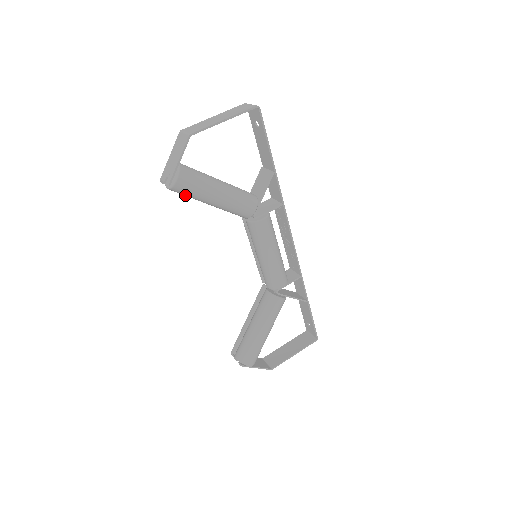
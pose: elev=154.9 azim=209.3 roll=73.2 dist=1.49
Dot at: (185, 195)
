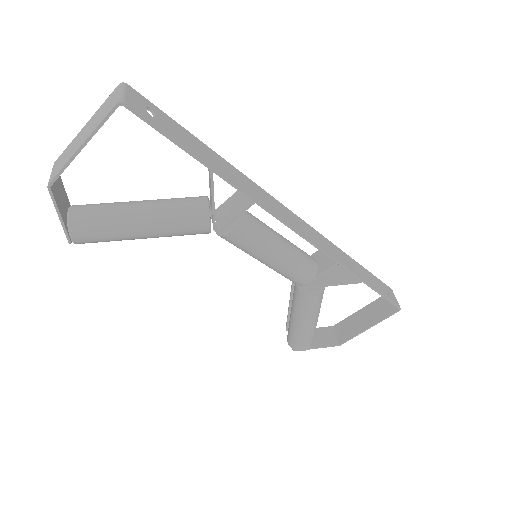
Dot at: occluded
